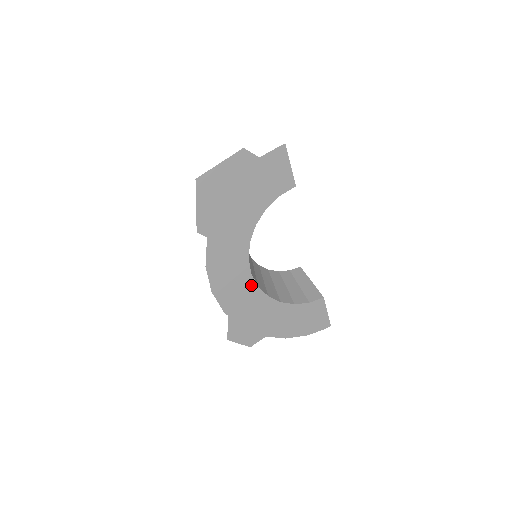
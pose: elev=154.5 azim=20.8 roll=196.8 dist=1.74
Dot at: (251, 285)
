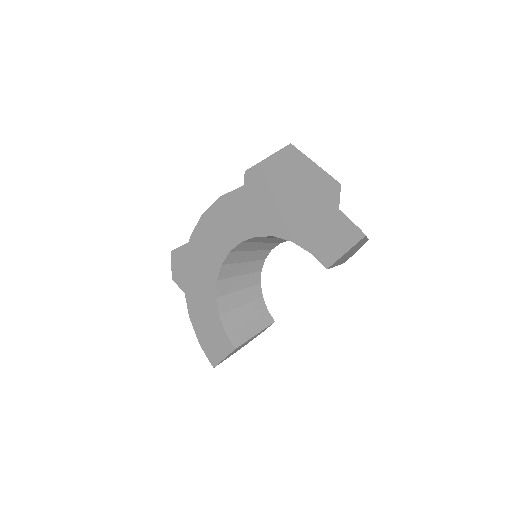
Dot at: (220, 256)
